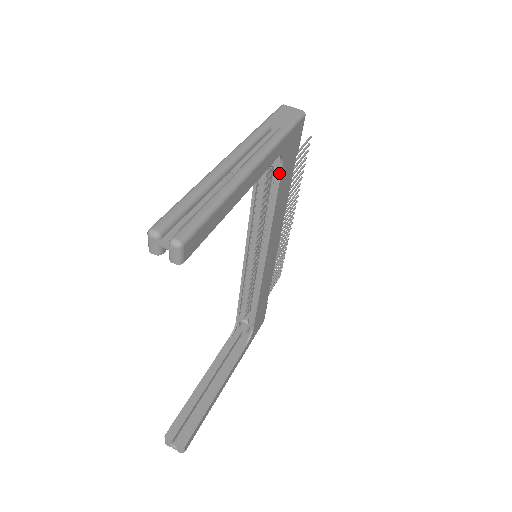
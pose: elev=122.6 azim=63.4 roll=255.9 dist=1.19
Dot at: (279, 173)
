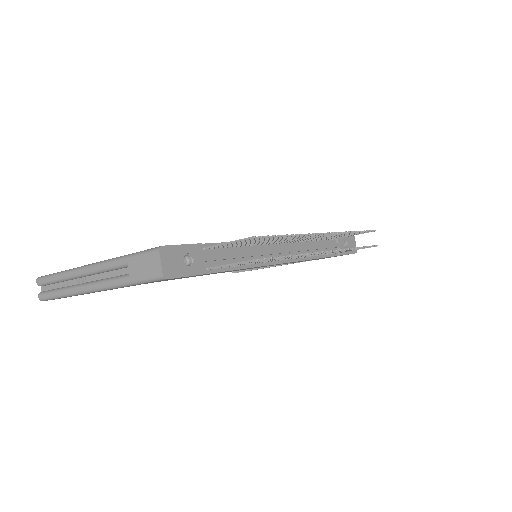
Dot at: occluded
